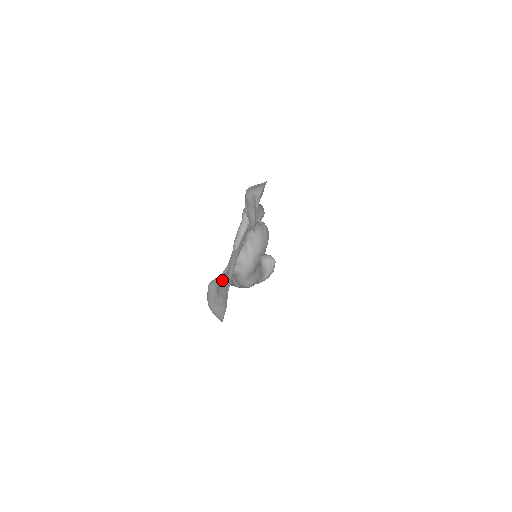
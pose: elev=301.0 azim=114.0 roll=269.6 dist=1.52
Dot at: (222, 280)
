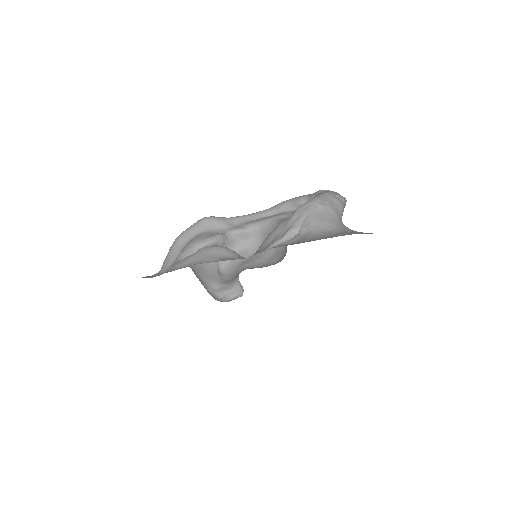
Dot at: (200, 240)
